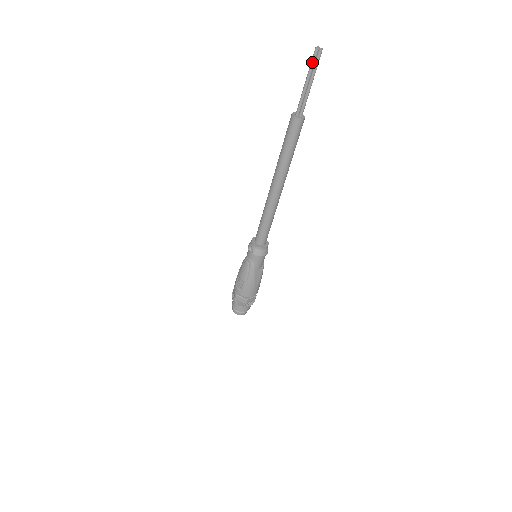
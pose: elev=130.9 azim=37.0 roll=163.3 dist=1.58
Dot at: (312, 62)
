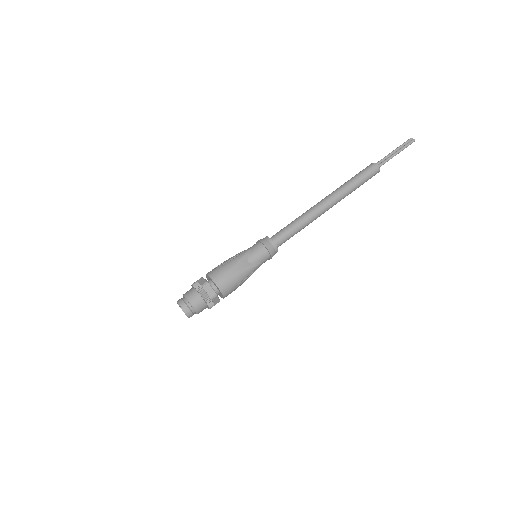
Dot at: (404, 143)
